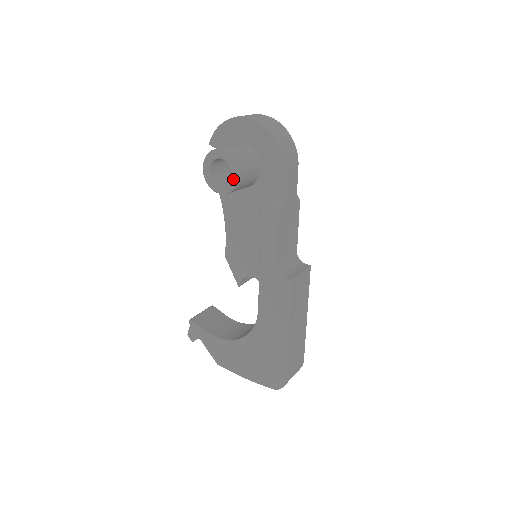
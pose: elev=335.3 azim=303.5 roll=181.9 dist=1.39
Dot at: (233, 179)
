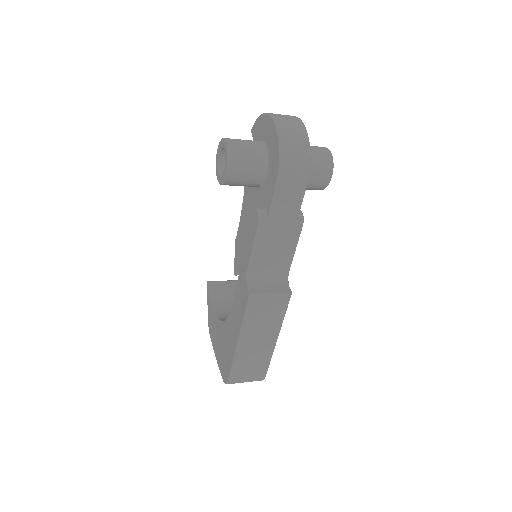
Dot at: (224, 173)
